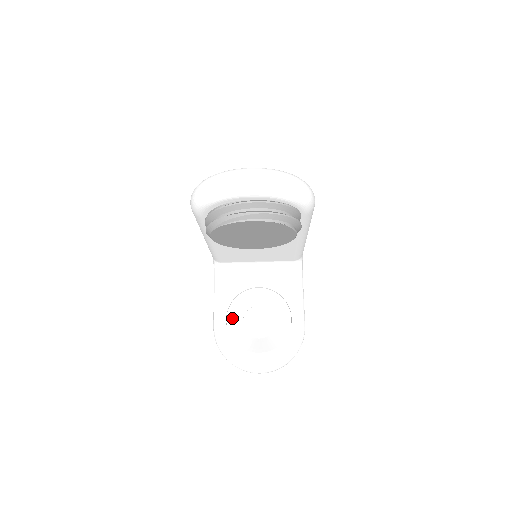
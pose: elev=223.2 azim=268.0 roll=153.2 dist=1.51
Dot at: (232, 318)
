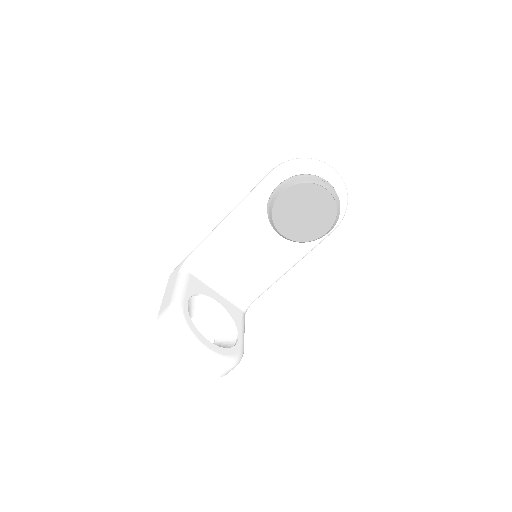
Dot at: occluded
